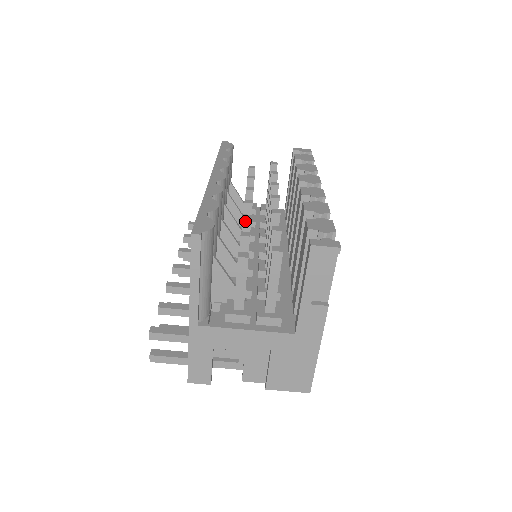
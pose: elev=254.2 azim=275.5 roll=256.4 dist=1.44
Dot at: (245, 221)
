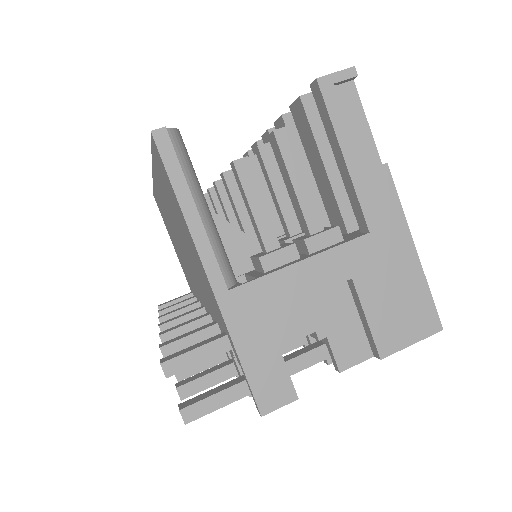
Dot at: (219, 185)
